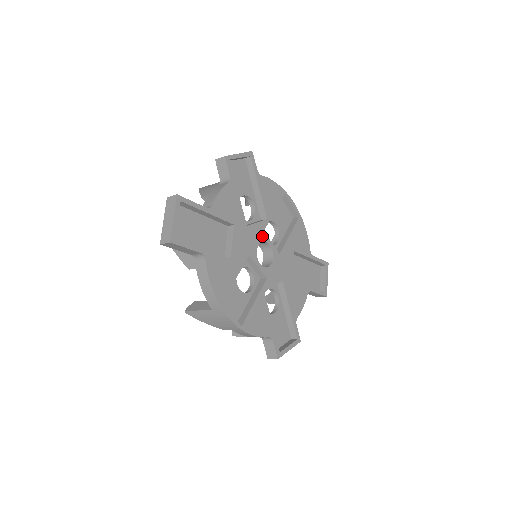
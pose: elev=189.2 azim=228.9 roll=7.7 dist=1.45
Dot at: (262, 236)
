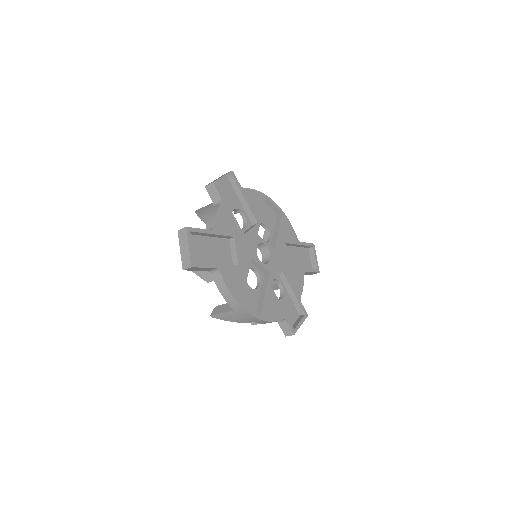
Dot at: (257, 239)
